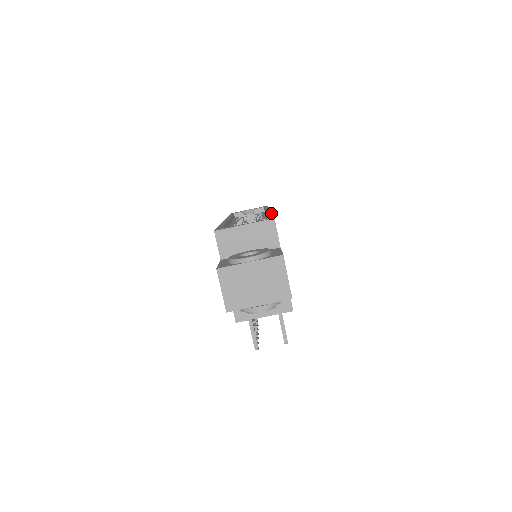
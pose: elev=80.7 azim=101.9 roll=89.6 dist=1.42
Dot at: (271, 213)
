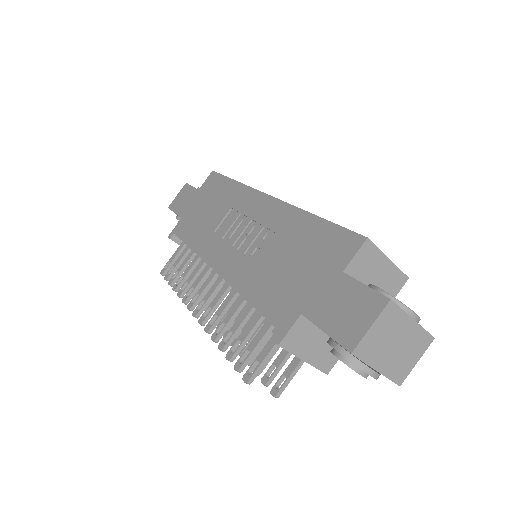
Dot at: occluded
